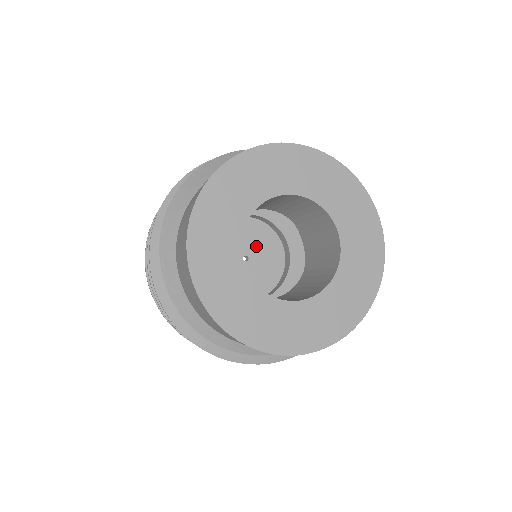
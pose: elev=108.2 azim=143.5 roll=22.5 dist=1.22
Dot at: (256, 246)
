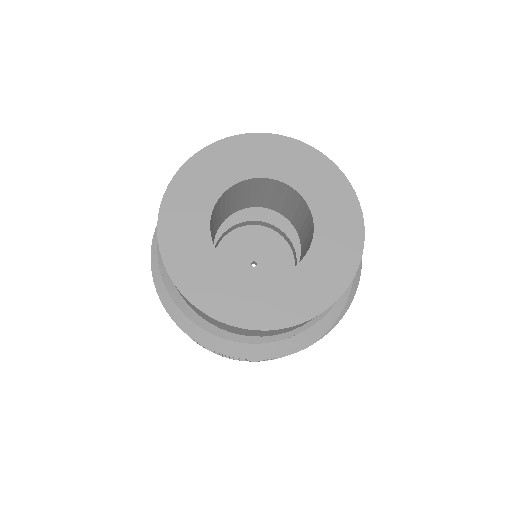
Dot at: (270, 264)
